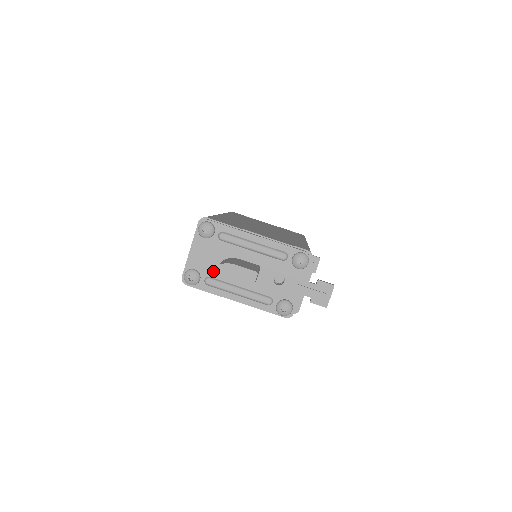
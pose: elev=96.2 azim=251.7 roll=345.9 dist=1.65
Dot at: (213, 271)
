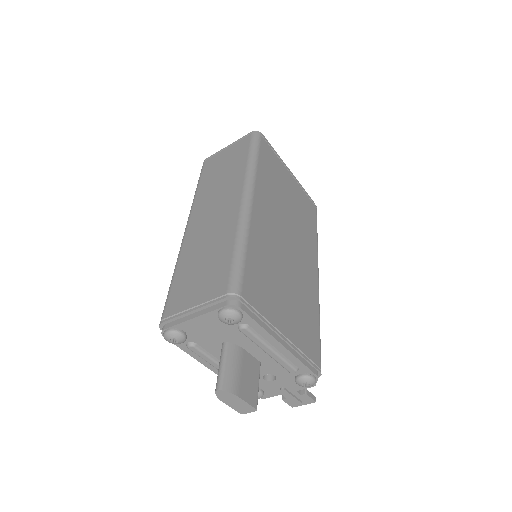
Dot at: (205, 342)
